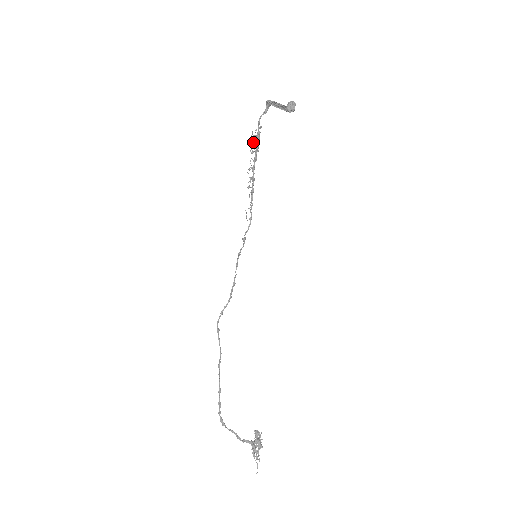
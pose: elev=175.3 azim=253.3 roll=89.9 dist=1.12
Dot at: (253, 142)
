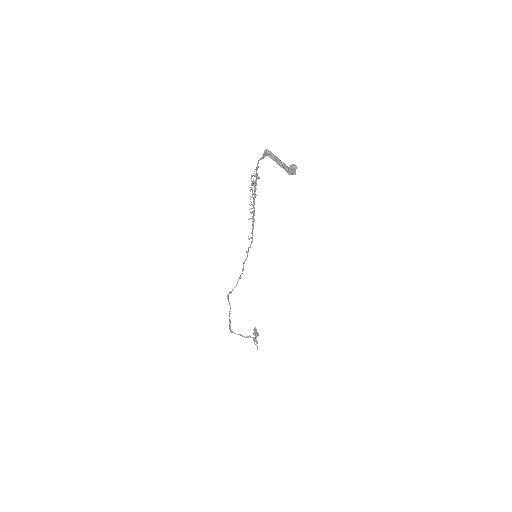
Dot at: (253, 185)
